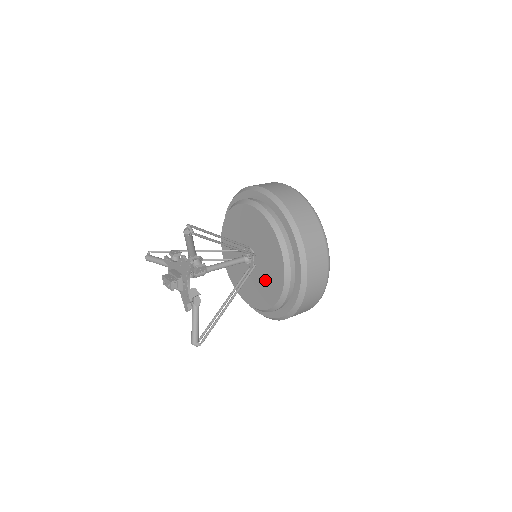
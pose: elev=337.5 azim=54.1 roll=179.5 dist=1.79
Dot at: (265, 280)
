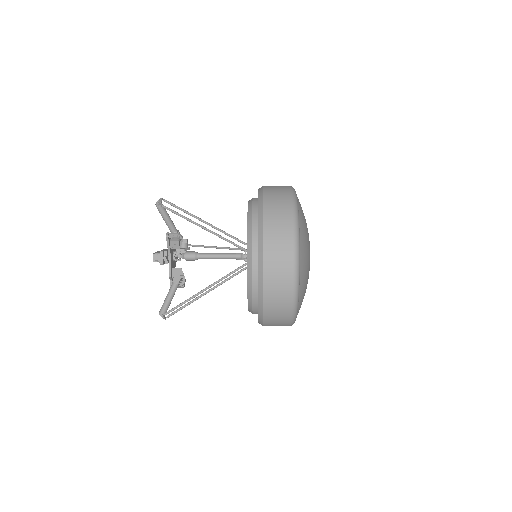
Dot at: occluded
